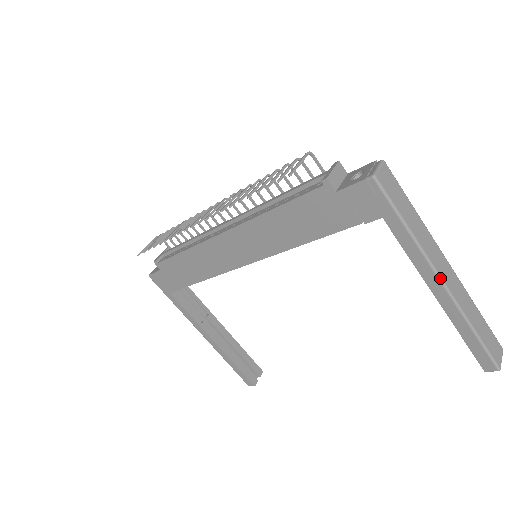
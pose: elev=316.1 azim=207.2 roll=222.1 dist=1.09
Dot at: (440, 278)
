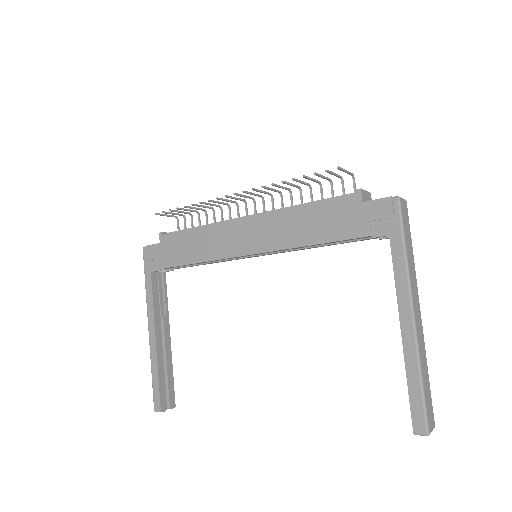
Dot at: (413, 308)
